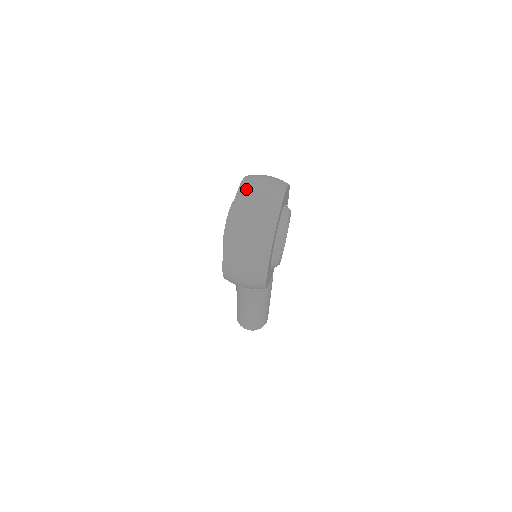
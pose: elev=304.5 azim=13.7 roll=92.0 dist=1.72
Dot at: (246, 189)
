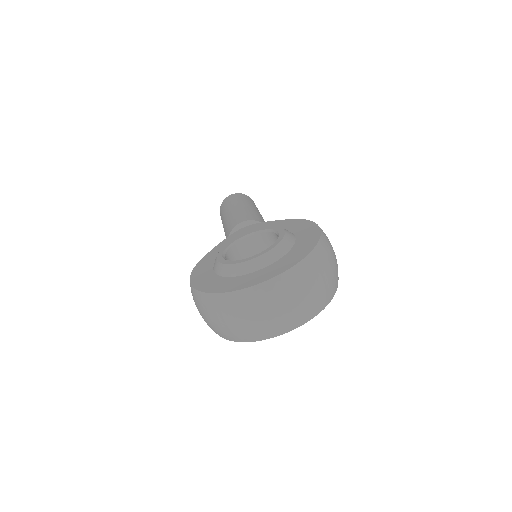
Dot at: (276, 290)
